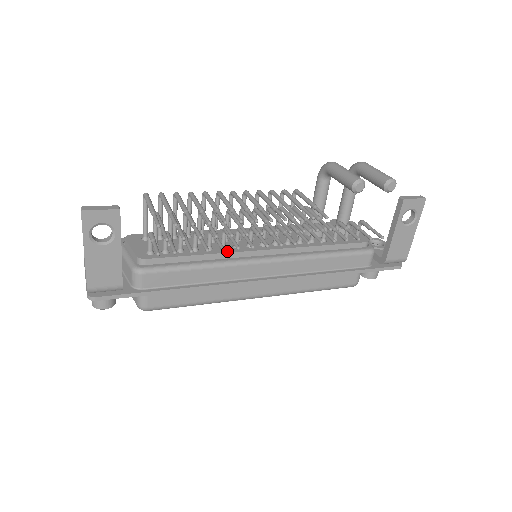
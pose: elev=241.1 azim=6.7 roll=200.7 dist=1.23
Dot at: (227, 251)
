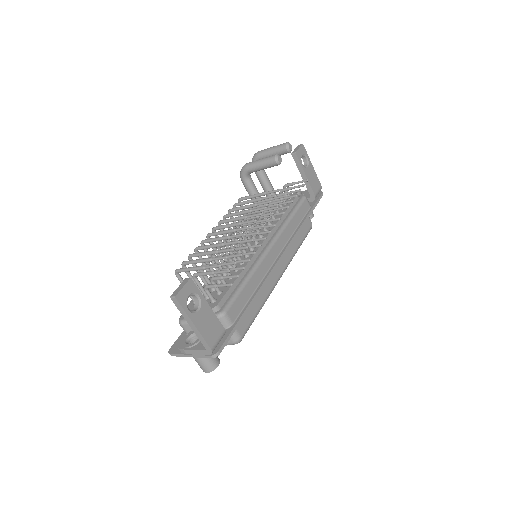
Dot at: occluded
